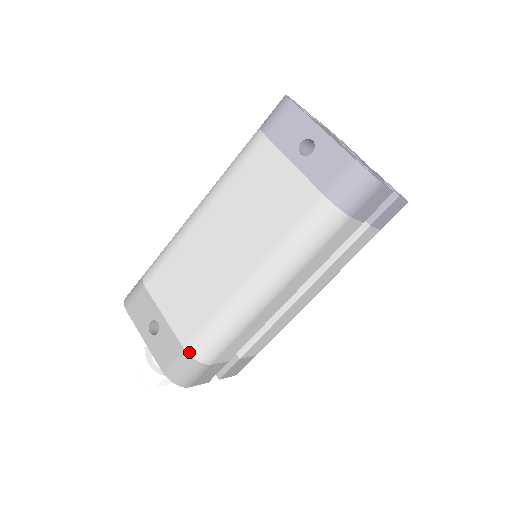
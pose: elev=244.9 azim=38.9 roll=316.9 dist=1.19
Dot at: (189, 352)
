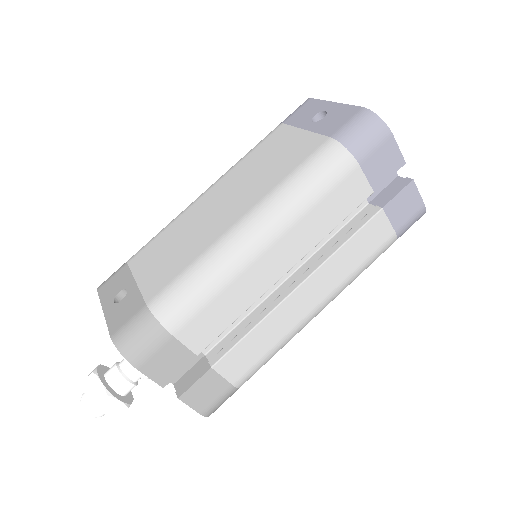
Dot at: (151, 307)
